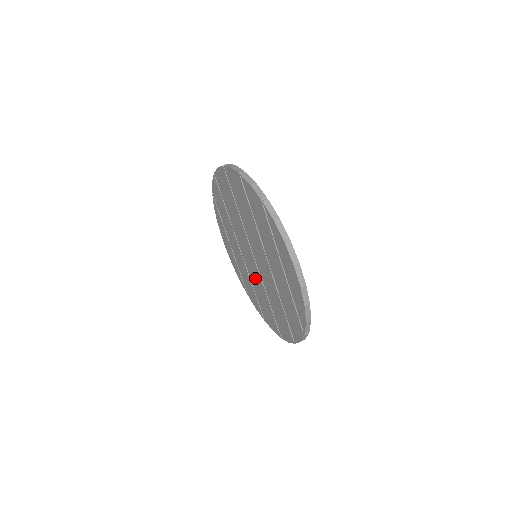
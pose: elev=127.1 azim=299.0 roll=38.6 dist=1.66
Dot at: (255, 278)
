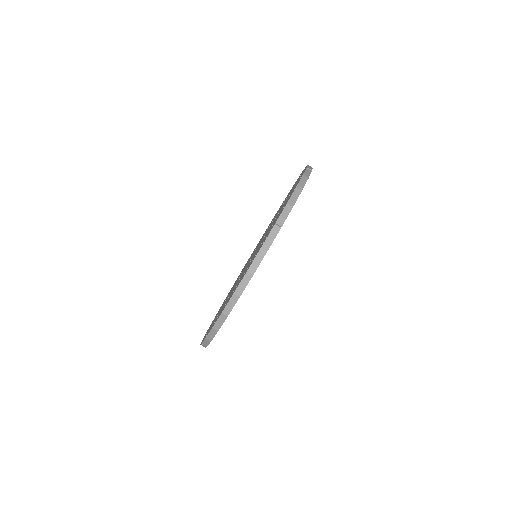
Dot at: occluded
